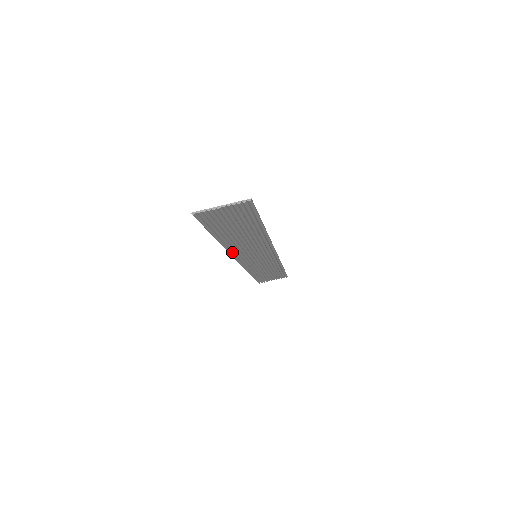
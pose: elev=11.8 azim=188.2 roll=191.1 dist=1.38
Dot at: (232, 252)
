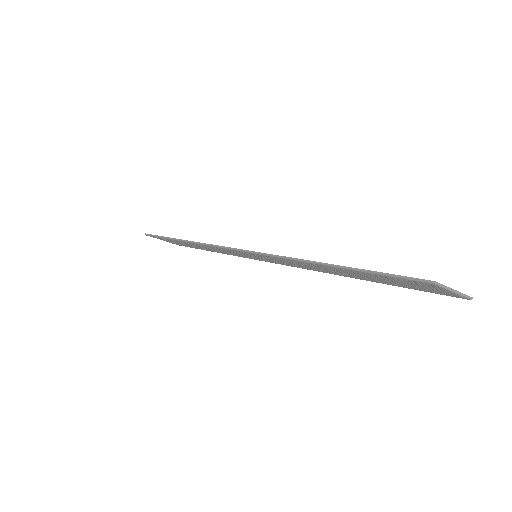
Dot at: (269, 255)
